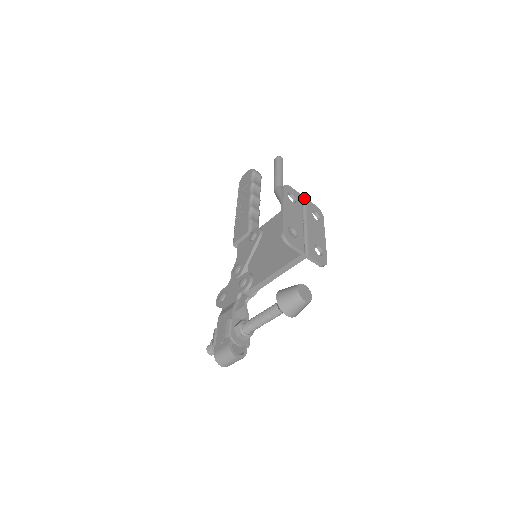
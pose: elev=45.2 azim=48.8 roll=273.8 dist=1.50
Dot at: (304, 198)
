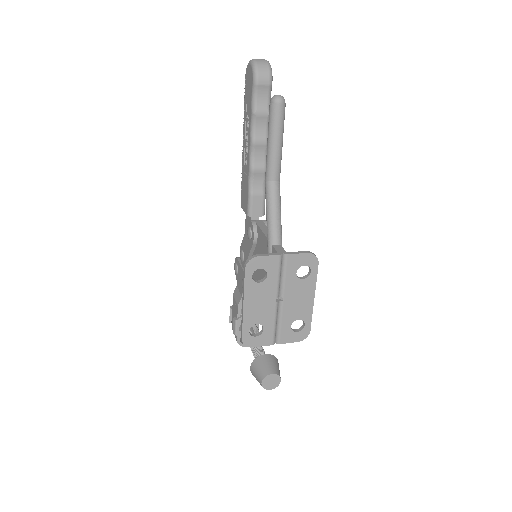
Dot at: (284, 255)
